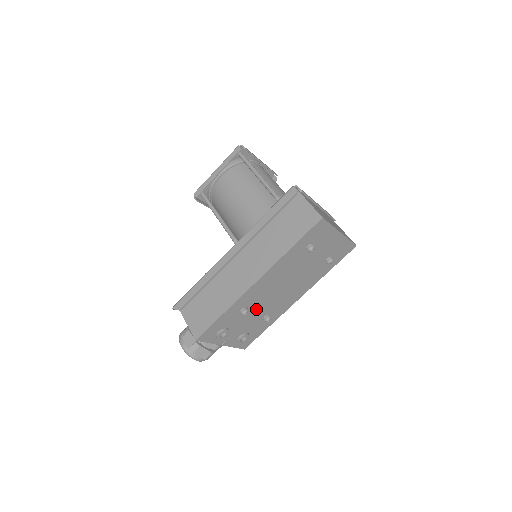
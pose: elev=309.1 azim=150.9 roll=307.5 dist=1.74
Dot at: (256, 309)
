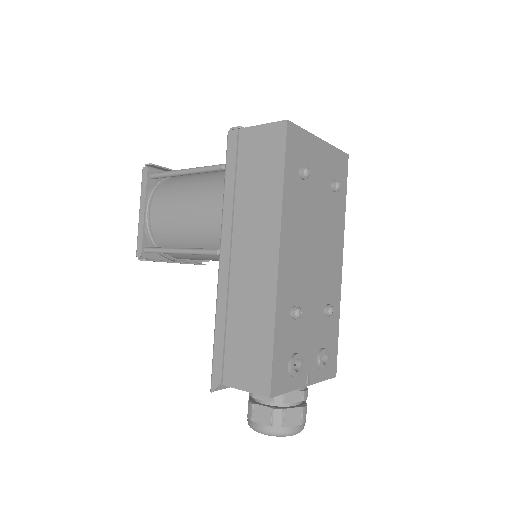
Dot at: (307, 303)
